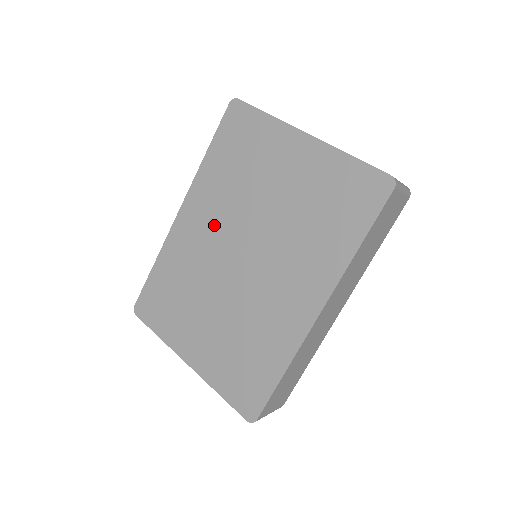
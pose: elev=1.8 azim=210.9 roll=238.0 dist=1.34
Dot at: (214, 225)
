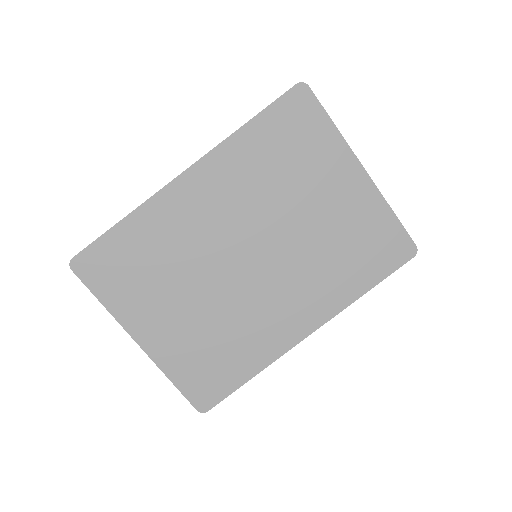
Dot at: (227, 210)
